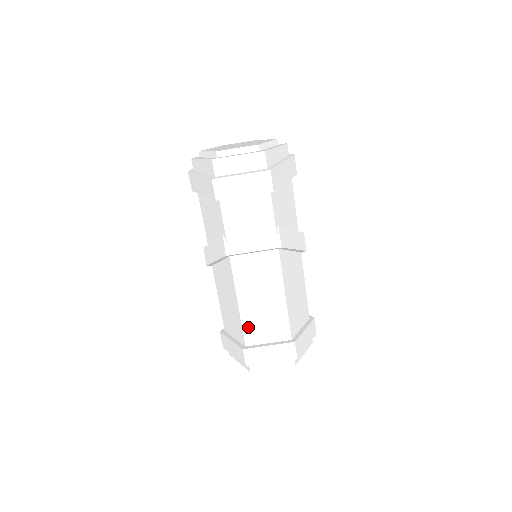
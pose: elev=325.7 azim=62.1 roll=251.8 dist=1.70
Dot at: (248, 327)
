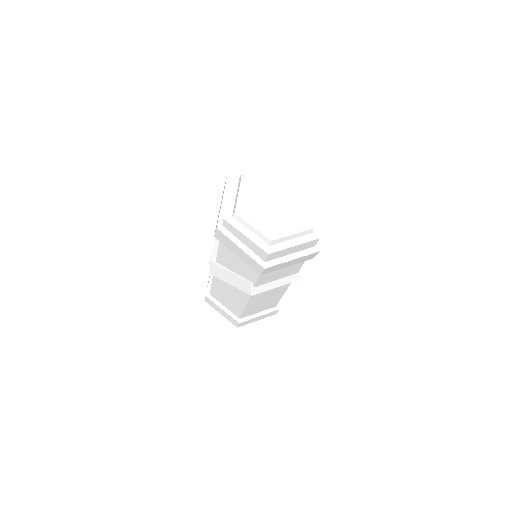
Dot at: (247, 312)
